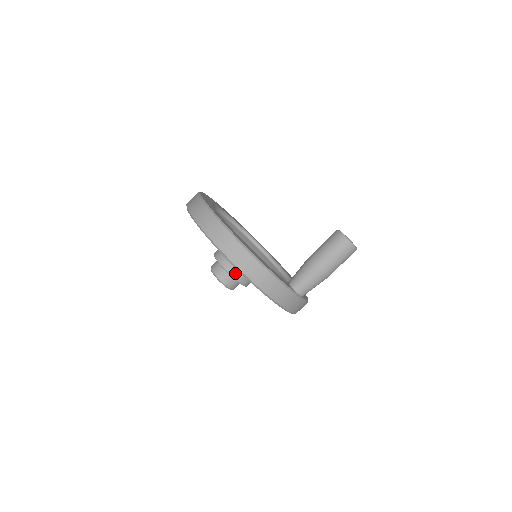
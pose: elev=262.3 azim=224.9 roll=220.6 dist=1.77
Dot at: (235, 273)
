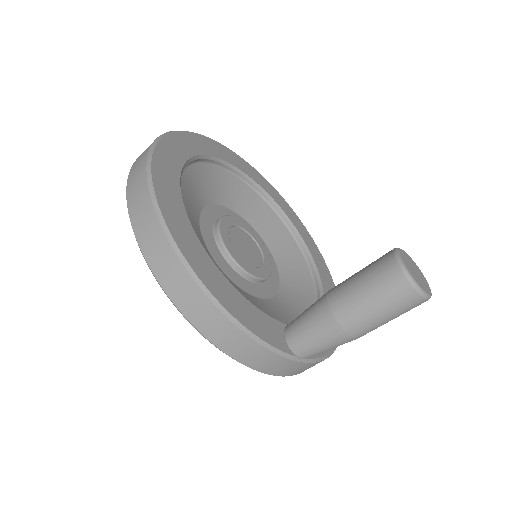
Dot at: occluded
